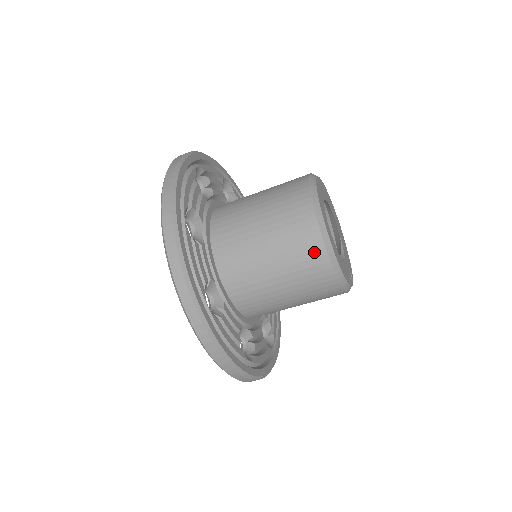
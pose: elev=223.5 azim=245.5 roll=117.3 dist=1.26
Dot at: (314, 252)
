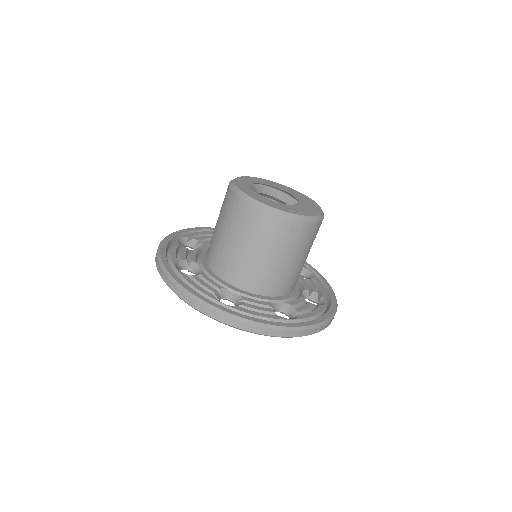
Dot at: (230, 199)
